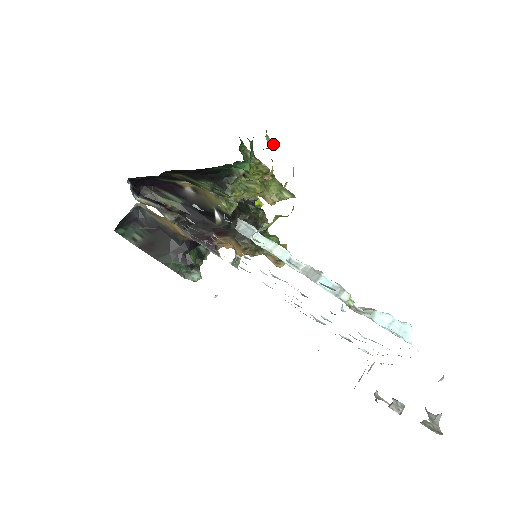
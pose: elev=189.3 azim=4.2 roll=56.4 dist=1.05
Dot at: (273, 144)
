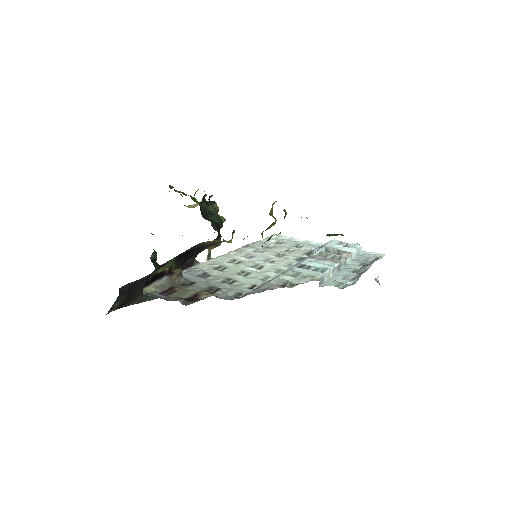
Dot at: occluded
